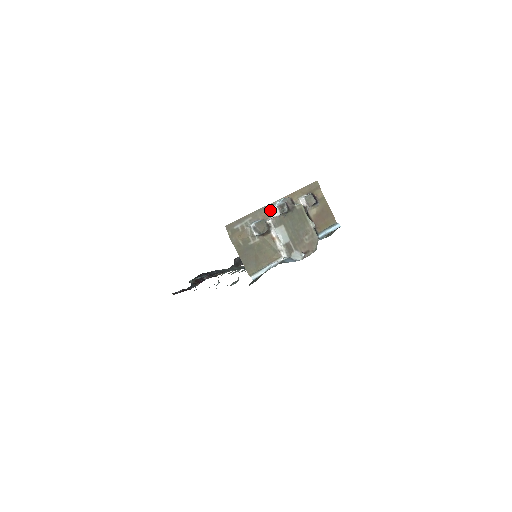
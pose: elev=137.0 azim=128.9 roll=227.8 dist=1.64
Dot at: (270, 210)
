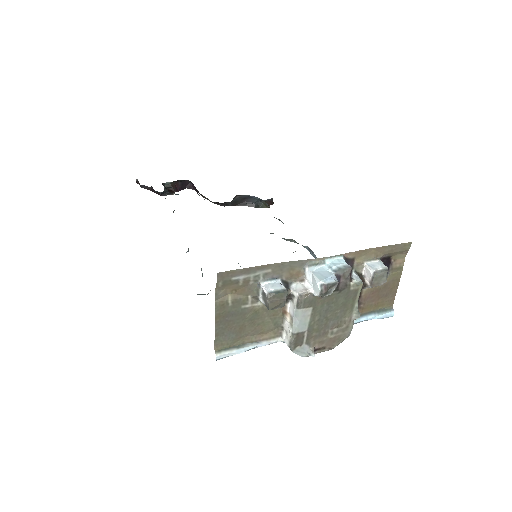
Dot at: (308, 272)
